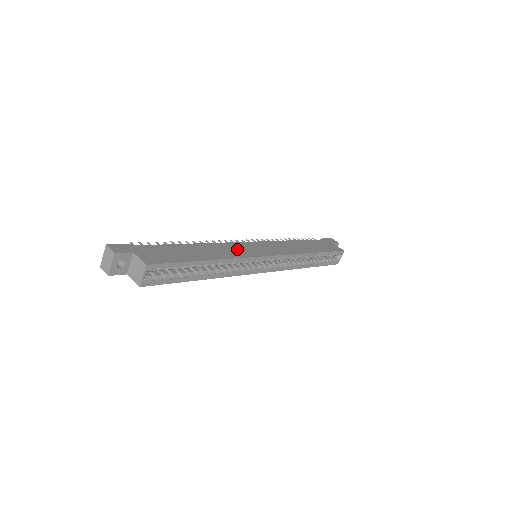
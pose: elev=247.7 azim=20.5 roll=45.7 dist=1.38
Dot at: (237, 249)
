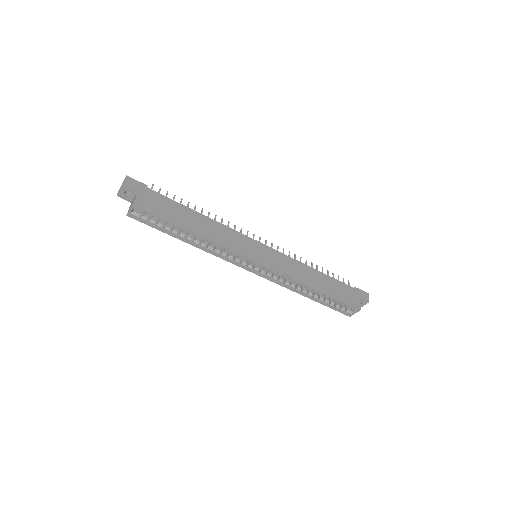
Dot at: (235, 240)
